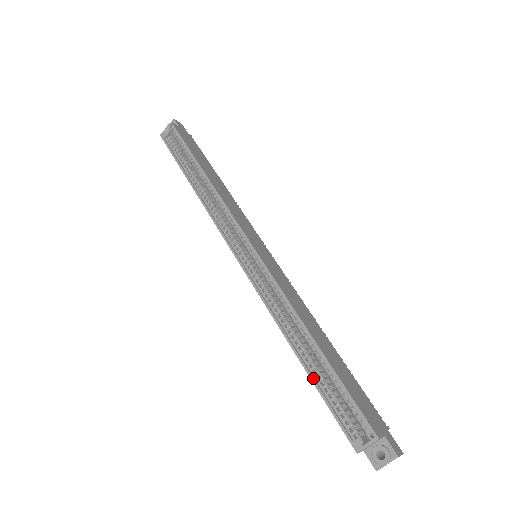
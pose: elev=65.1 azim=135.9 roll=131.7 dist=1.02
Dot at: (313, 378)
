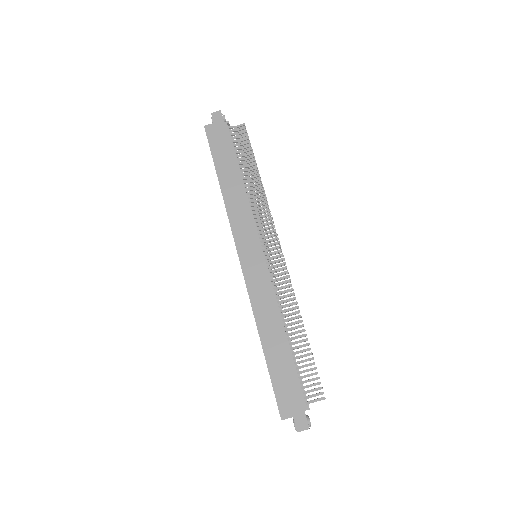
Dot at: occluded
